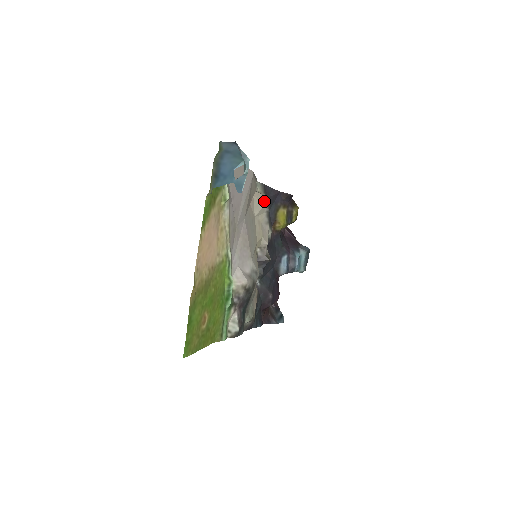
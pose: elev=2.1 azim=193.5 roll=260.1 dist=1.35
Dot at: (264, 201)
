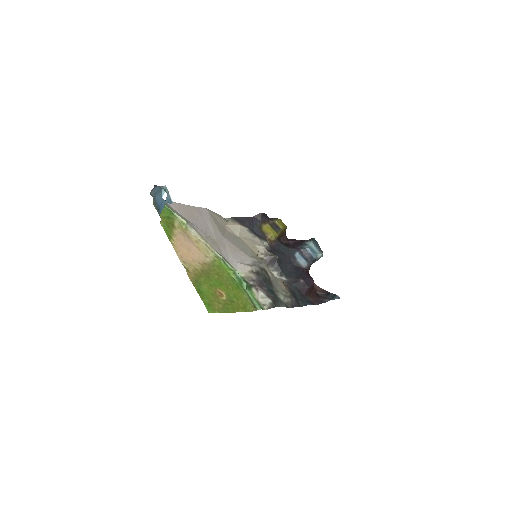
Dot at: (238, 224)
